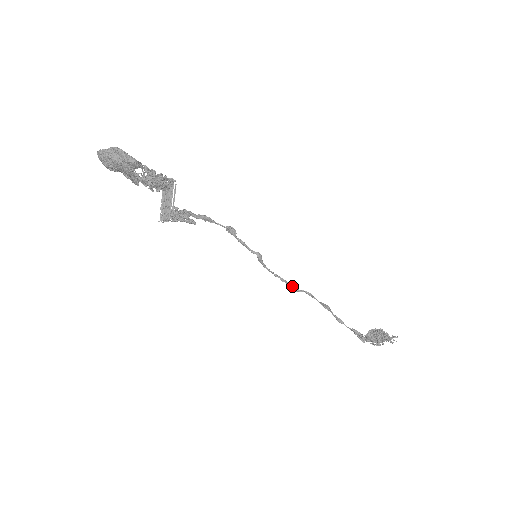
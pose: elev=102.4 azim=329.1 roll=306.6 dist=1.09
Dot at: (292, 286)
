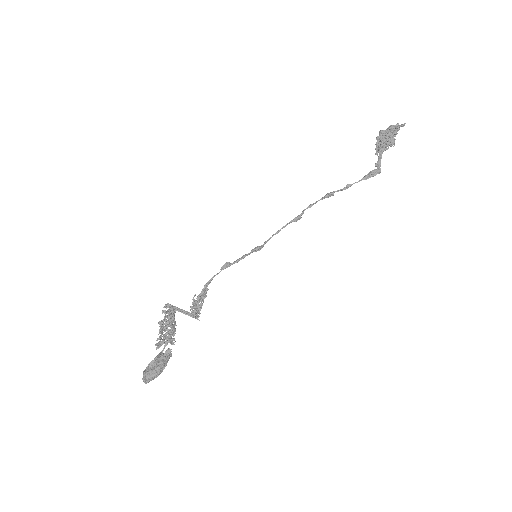
Dot at: (294, 221)
